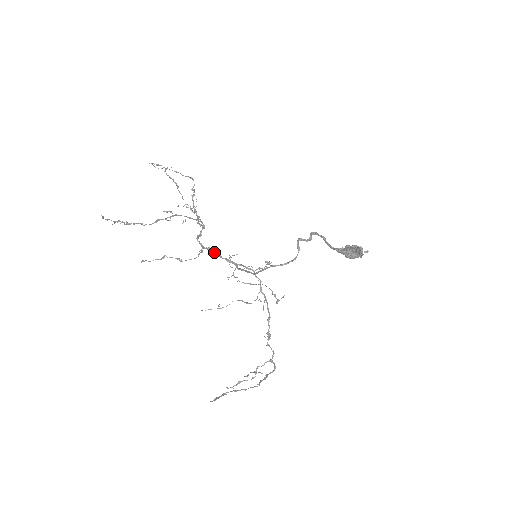
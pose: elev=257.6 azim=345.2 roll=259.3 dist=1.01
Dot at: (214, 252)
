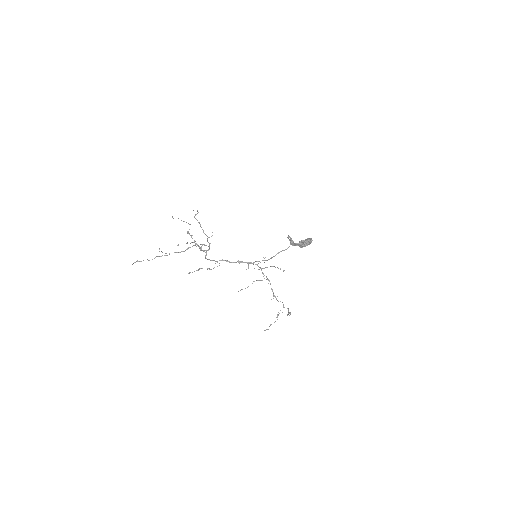
Dot at: (228, 261)
